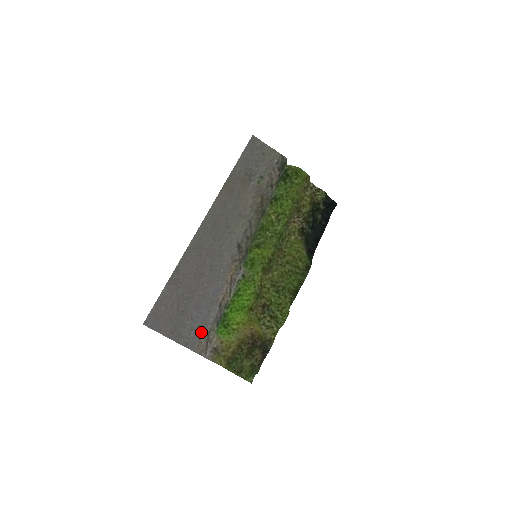
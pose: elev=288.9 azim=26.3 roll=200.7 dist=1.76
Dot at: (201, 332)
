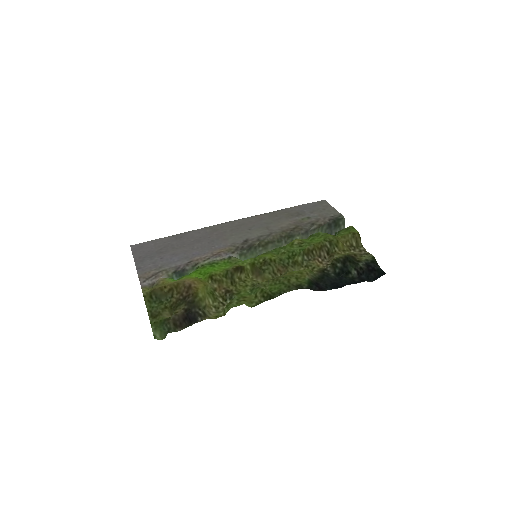
Dot at: (157, 268)
